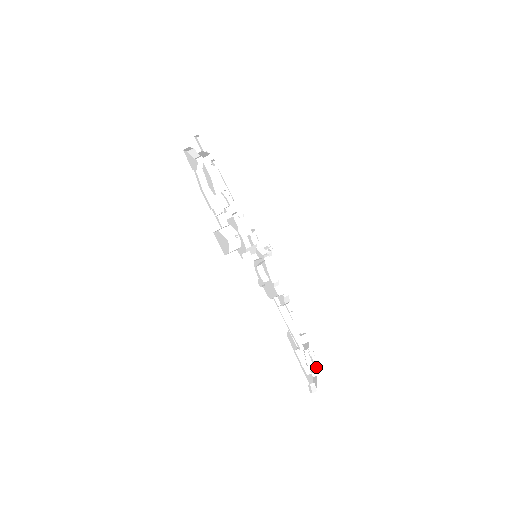
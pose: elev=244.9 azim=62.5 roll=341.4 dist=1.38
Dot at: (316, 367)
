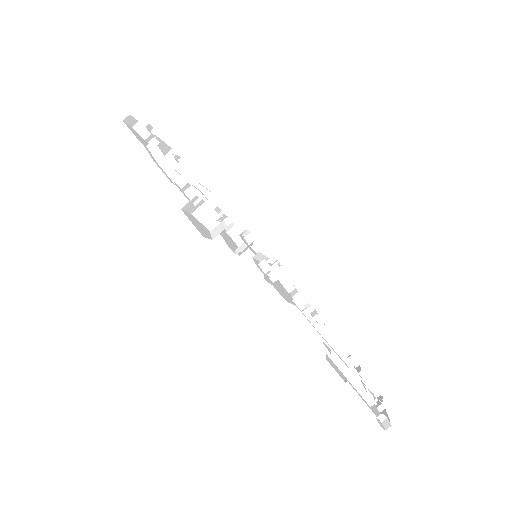
Dot at: (380, 399)
